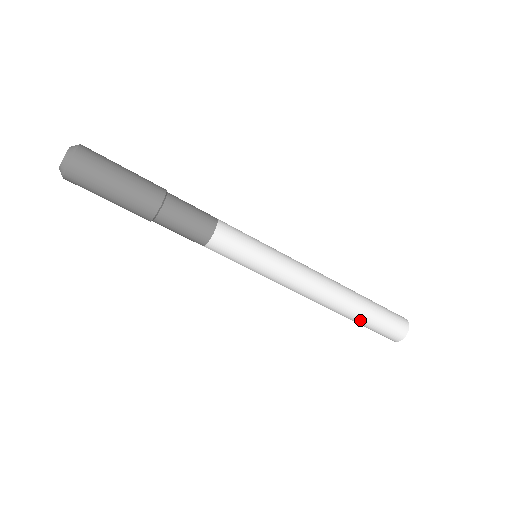
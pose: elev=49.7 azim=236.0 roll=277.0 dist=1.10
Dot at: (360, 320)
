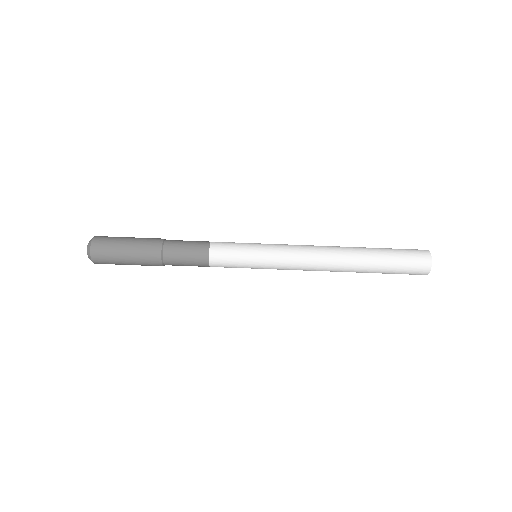
Dot at: (376, 268)
